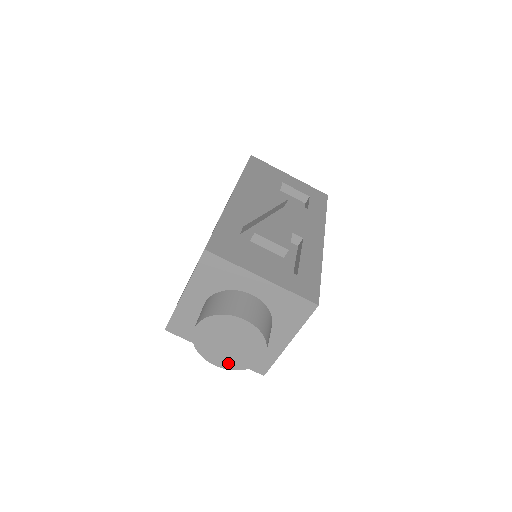
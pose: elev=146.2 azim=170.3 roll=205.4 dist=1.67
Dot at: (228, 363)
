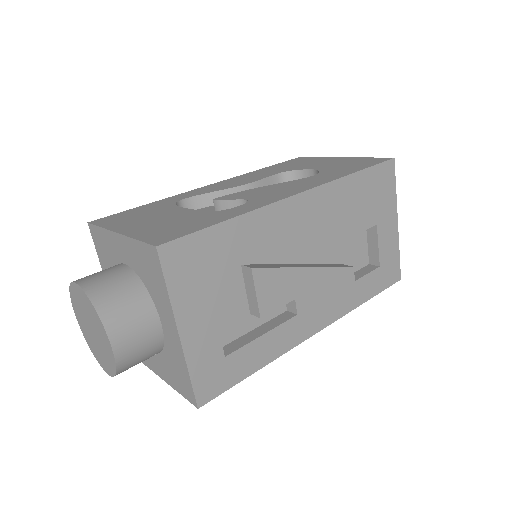
Dot at: (84, 331)
